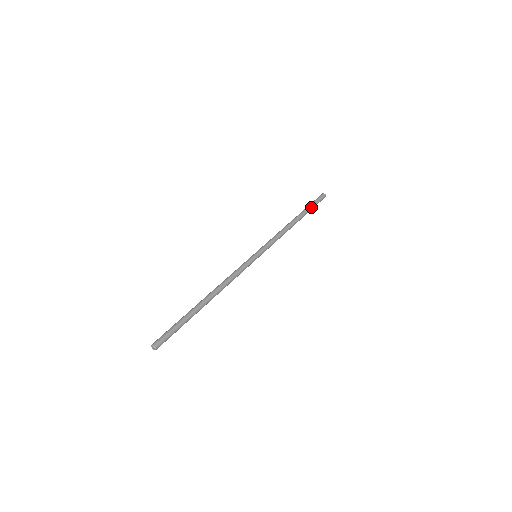
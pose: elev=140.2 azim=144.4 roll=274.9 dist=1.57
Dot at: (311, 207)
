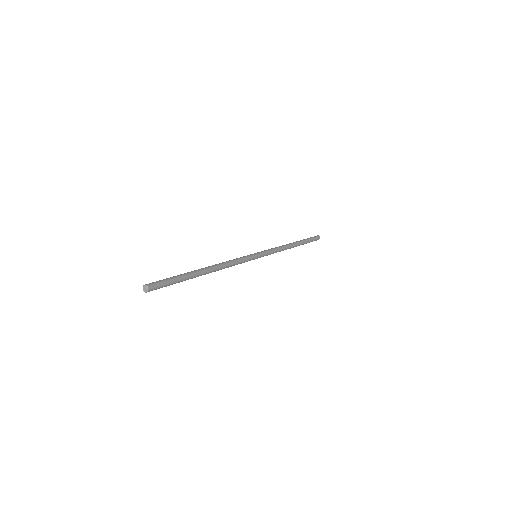
Dot at: (308, 241)
